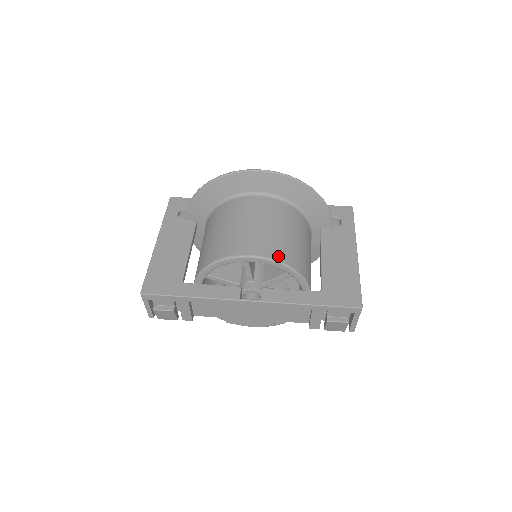
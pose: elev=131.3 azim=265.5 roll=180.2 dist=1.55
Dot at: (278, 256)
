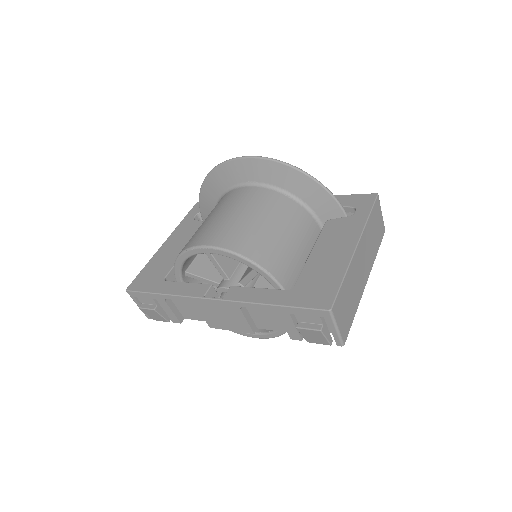
Dot at: (234, 246)
